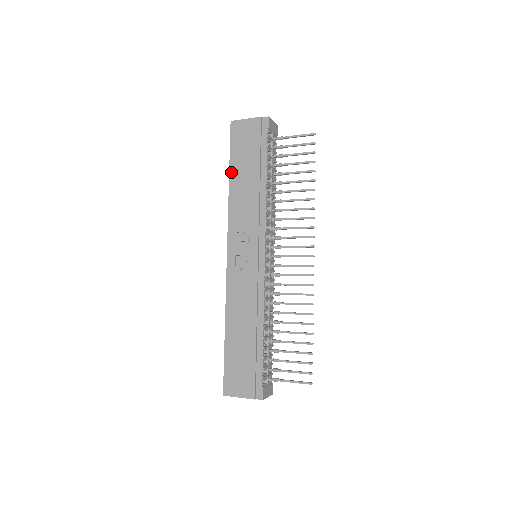
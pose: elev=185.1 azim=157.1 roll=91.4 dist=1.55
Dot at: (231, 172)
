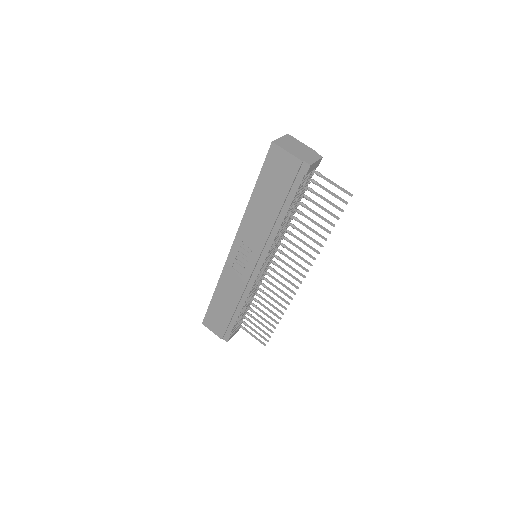
Dot at: (255, 190)
